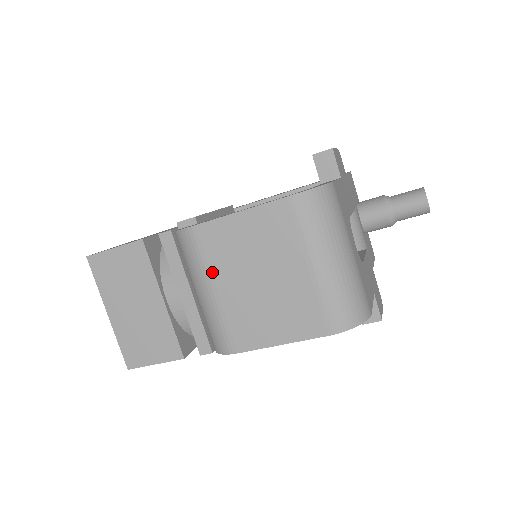
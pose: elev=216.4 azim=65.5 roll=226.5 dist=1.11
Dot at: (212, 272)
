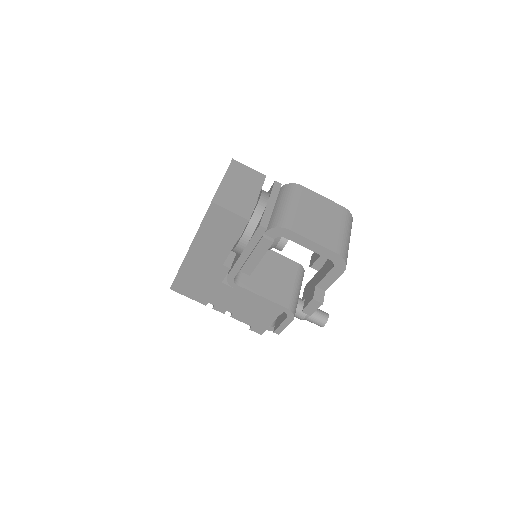
Dot at: (300, 201)
